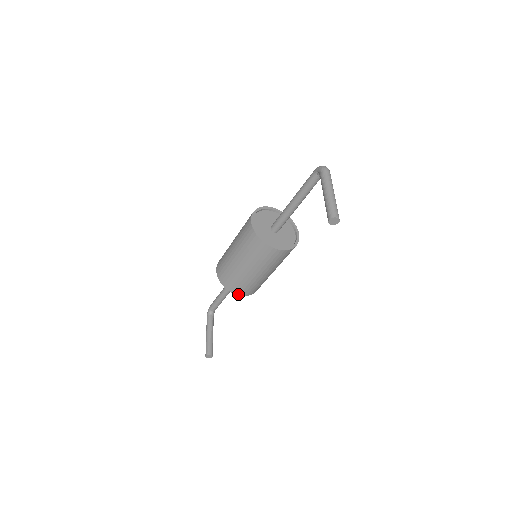
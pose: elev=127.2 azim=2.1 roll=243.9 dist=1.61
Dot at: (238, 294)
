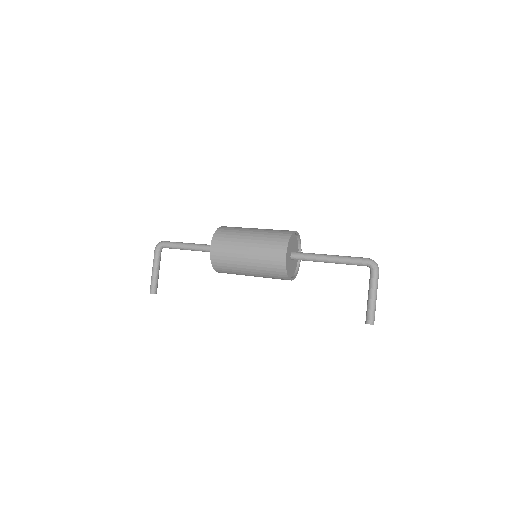
Dot at: (219, 272)
